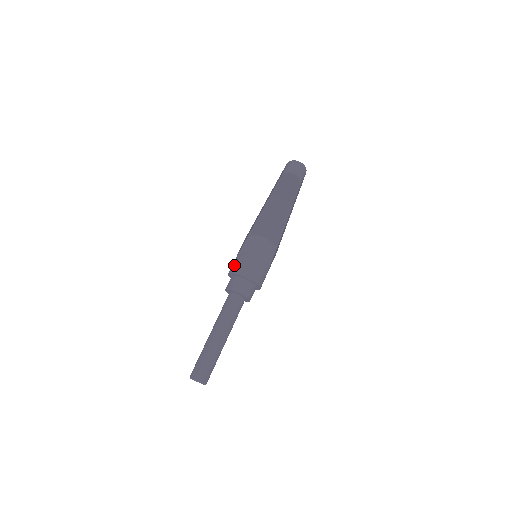
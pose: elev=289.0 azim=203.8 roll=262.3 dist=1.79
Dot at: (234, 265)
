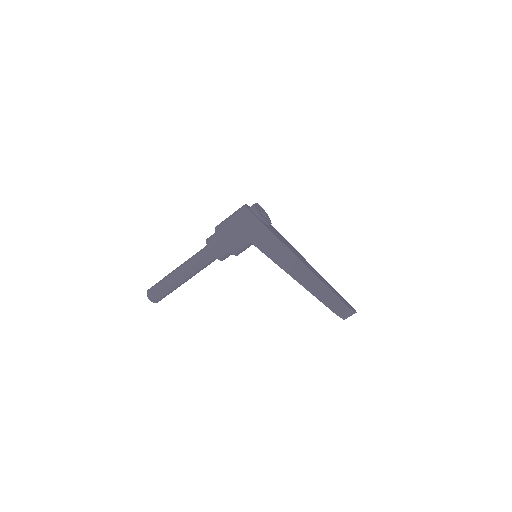
Dot at: (229, 239)
